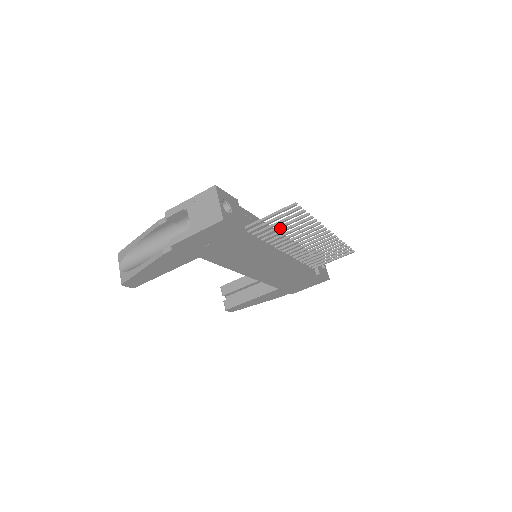
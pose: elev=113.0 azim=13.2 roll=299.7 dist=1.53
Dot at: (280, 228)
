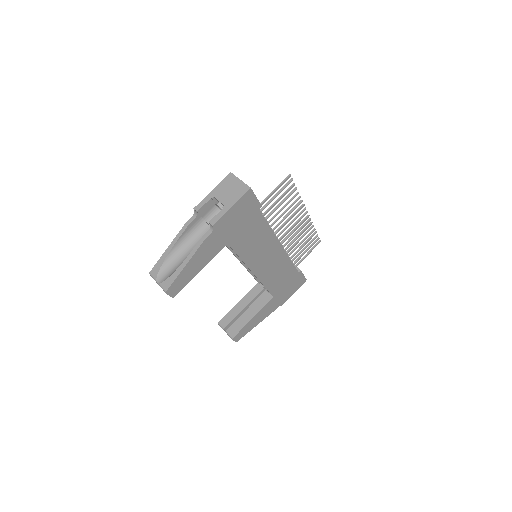
Dot at: occluded
